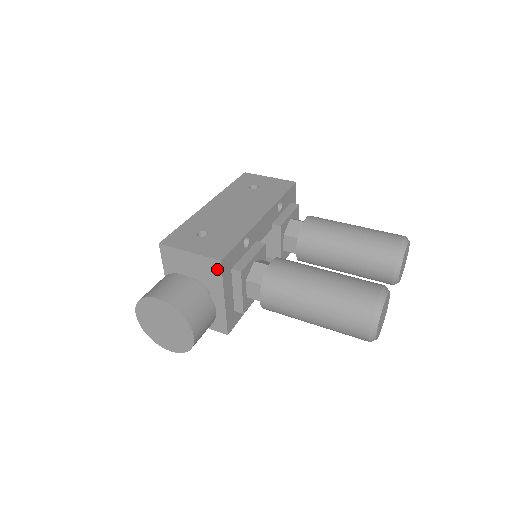
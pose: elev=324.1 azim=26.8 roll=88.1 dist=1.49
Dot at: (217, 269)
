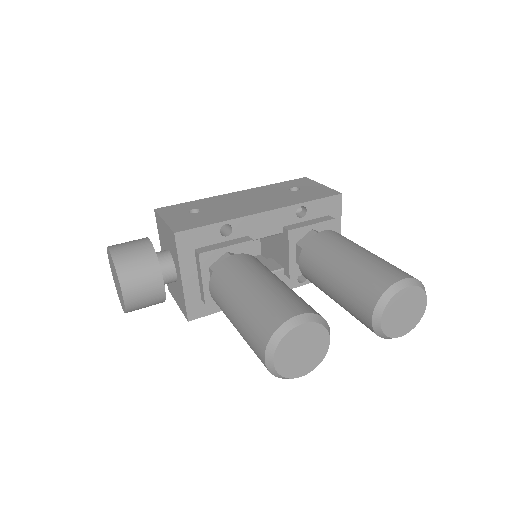
Dot at: (174, 242)
